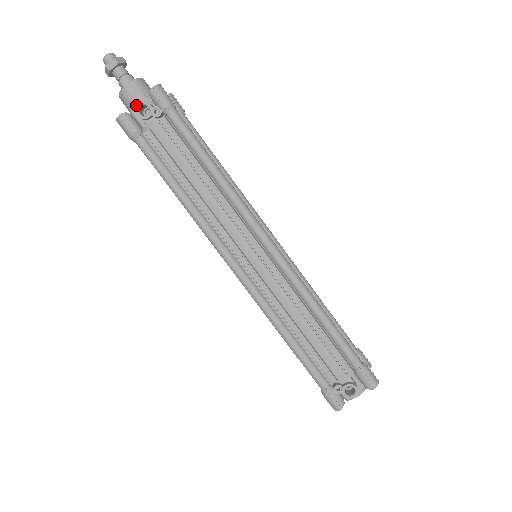
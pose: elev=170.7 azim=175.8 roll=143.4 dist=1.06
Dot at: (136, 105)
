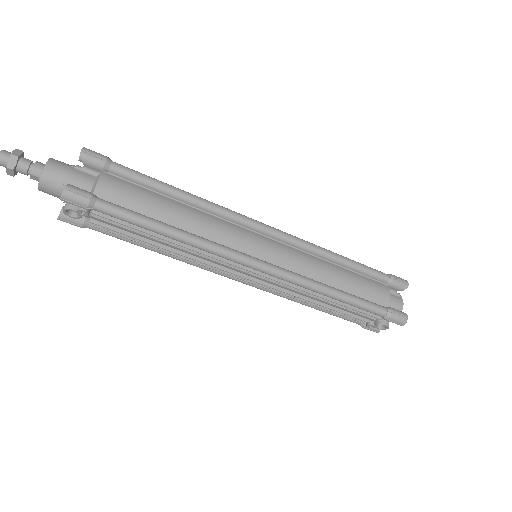
Dot at: occluded
